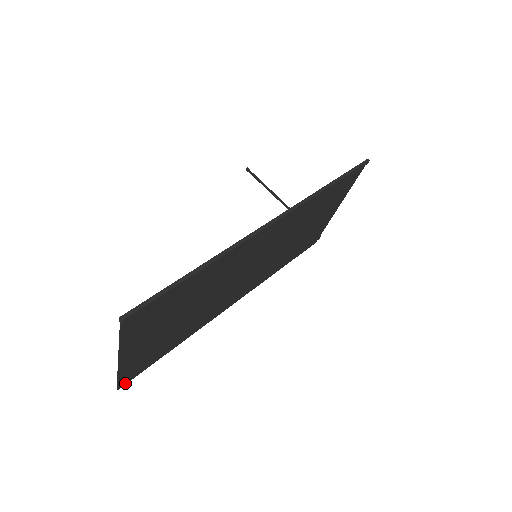
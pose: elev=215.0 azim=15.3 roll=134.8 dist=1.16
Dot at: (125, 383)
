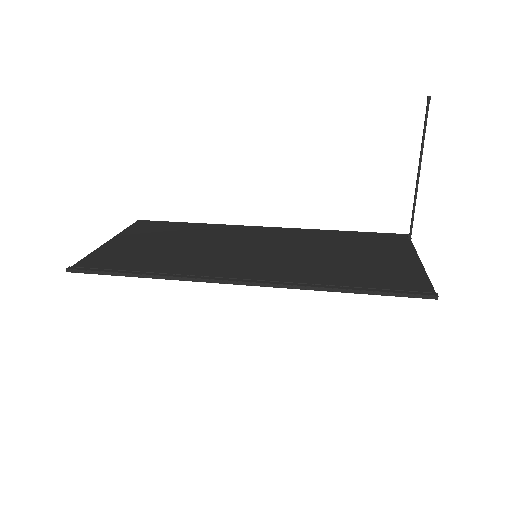
Dot at: (144, 221)
